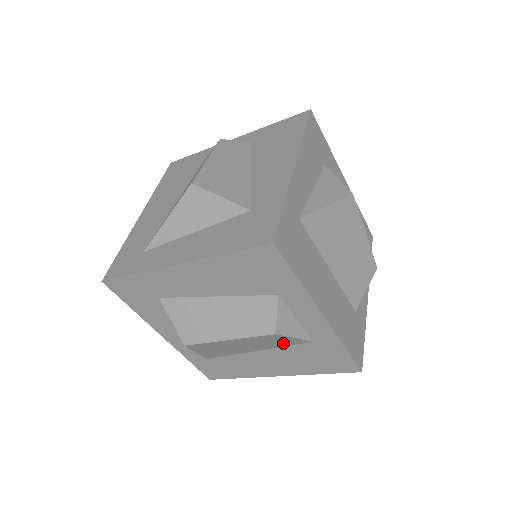
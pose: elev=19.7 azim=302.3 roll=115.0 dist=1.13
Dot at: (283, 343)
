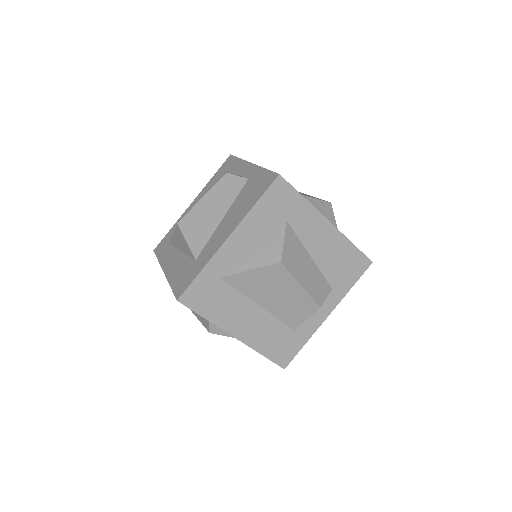
Dot at: occluded
